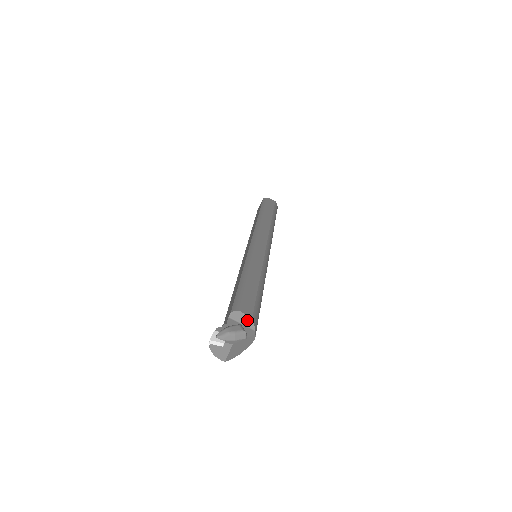
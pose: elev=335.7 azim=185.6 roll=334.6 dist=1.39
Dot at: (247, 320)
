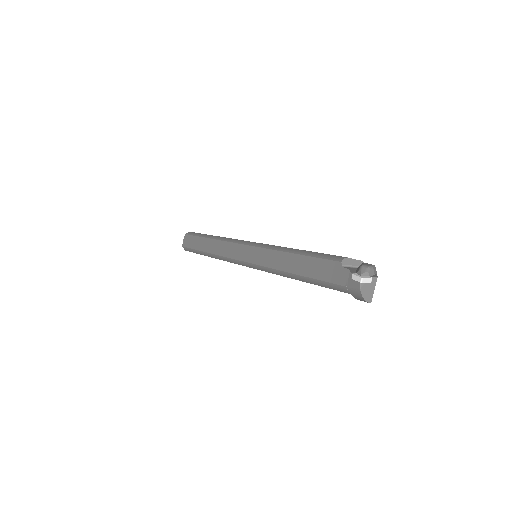
Dot at: (359, 263)
